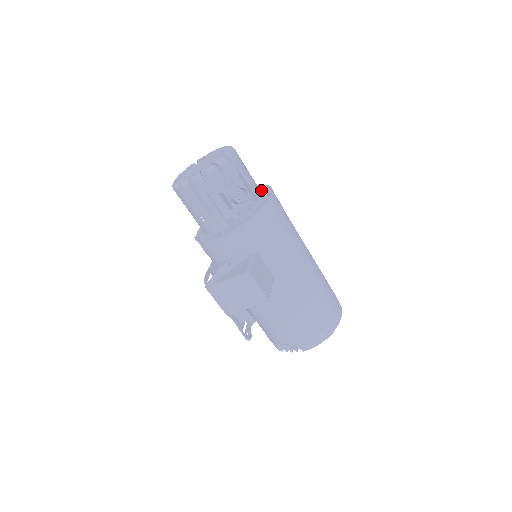
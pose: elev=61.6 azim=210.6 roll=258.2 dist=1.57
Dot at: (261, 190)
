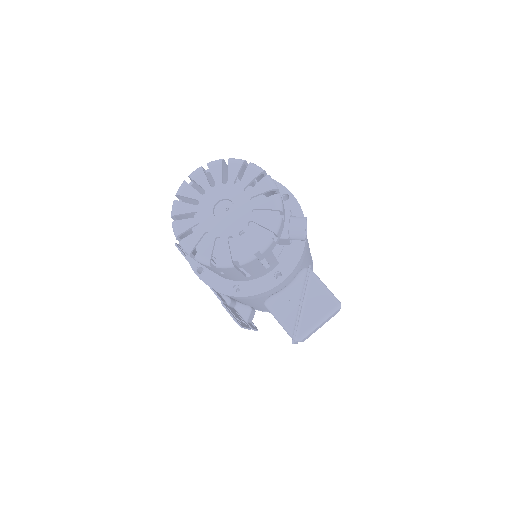
Dot at: occluded
